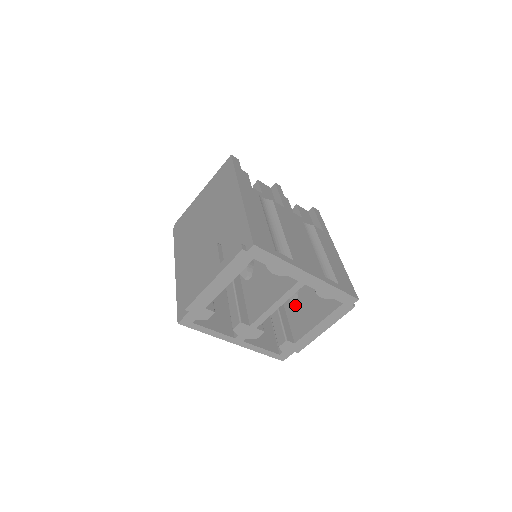
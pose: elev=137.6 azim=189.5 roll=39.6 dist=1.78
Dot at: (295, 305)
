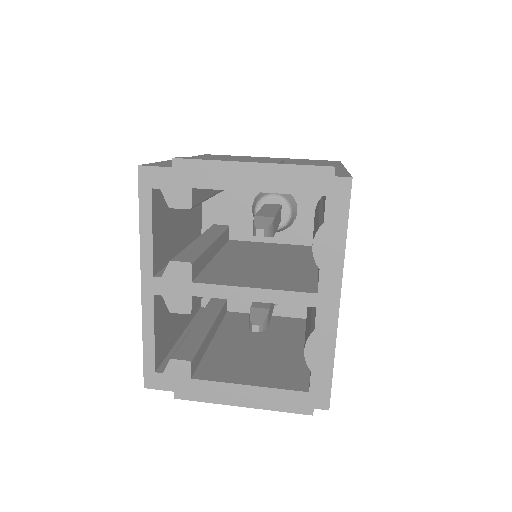
Dot at: (230, 349)
